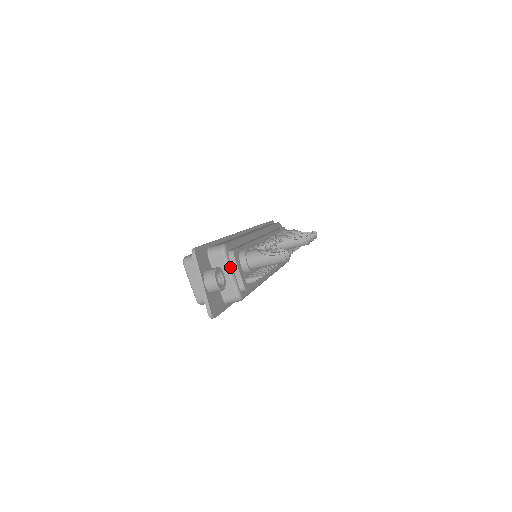
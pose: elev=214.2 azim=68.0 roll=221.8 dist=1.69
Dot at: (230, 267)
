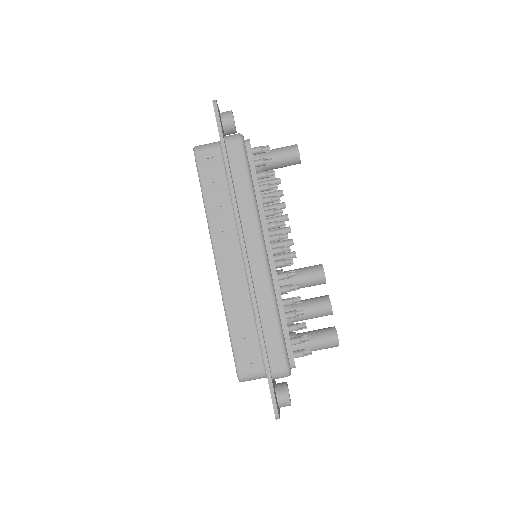
Dot at: occluded
